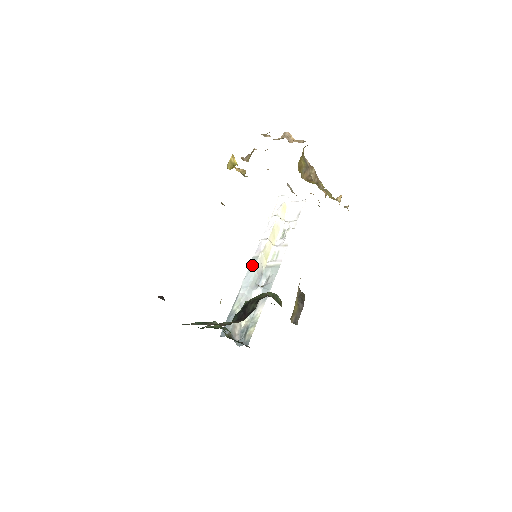
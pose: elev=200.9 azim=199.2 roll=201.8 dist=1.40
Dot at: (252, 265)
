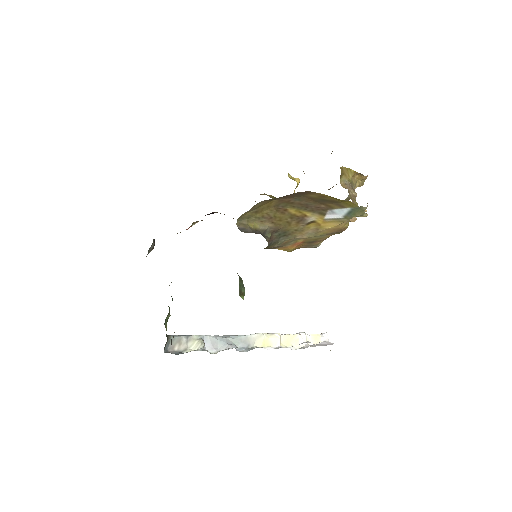
Dot at: occluded
